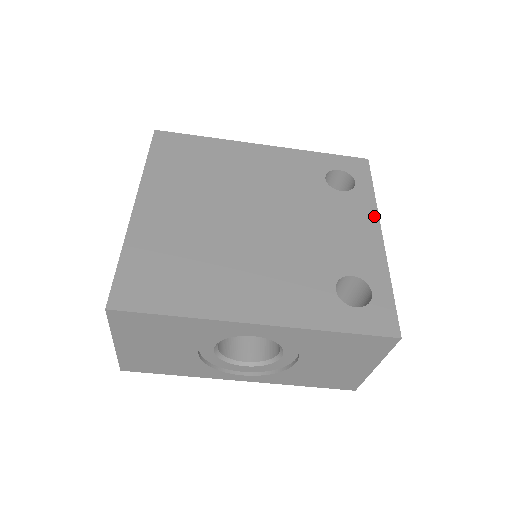
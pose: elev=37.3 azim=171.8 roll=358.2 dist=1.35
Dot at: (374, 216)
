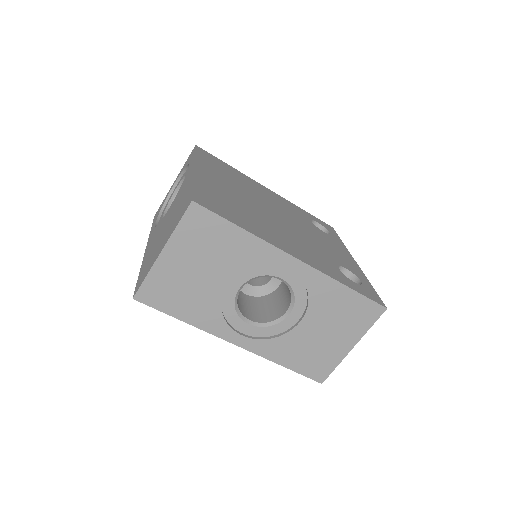
Dot at: (347, 251)
